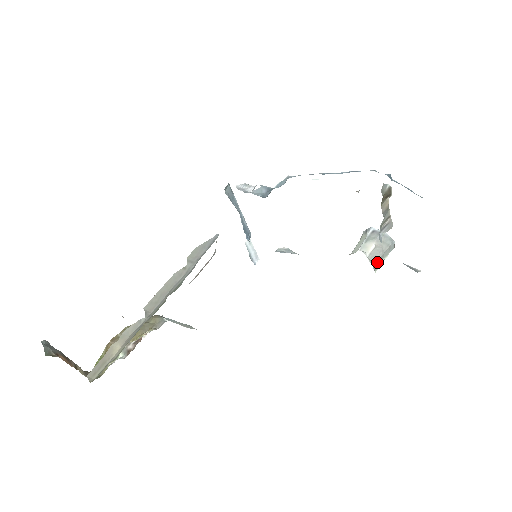
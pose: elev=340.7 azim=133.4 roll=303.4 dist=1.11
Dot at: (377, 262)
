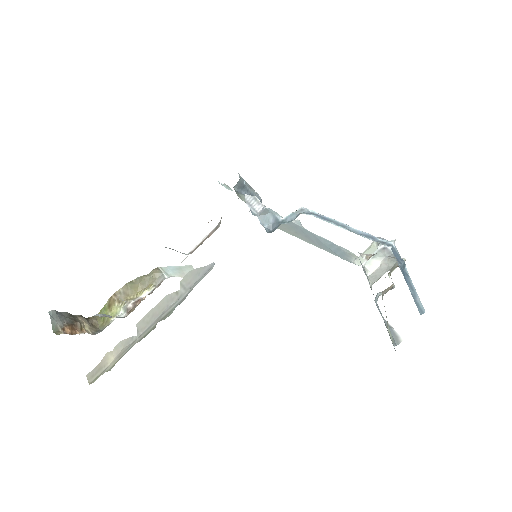
Dot at: occluded
